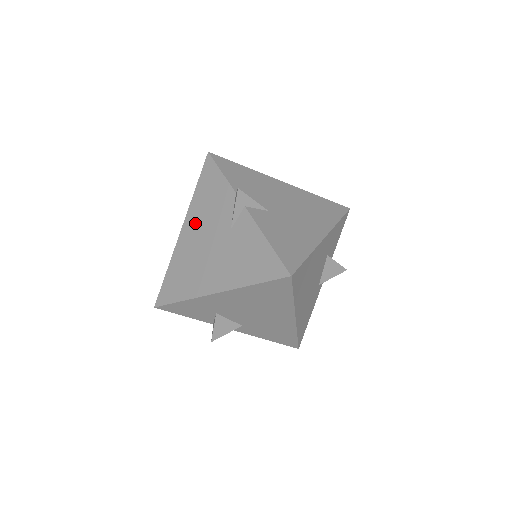
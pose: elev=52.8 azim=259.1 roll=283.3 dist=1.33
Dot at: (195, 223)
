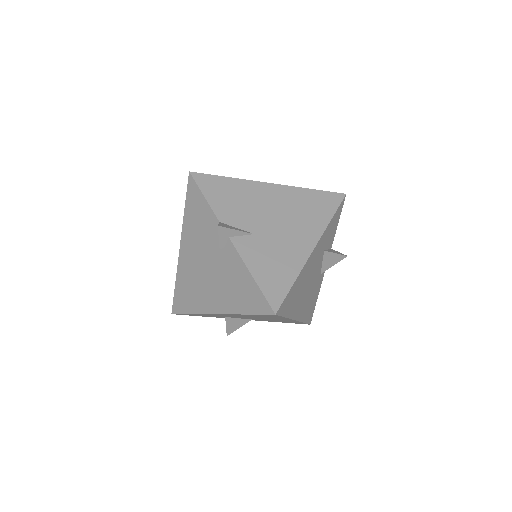
Dot at: (190, 244)
